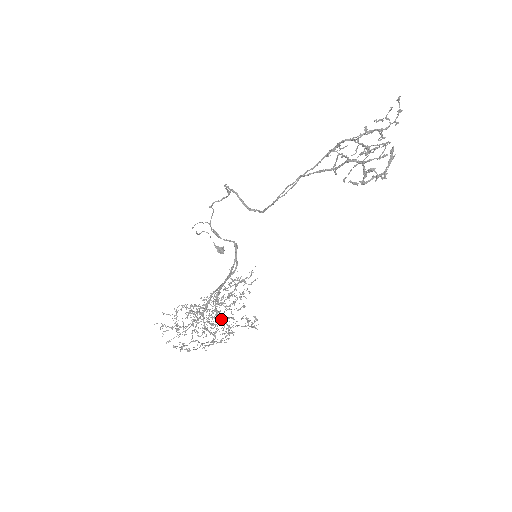
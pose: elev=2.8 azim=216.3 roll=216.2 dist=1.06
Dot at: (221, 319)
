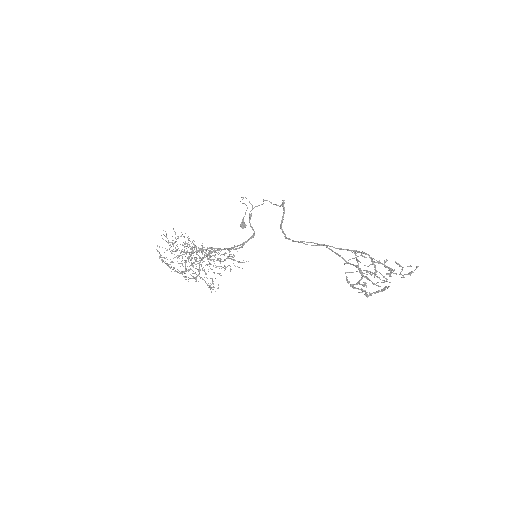
Dot at: (199, 266)
